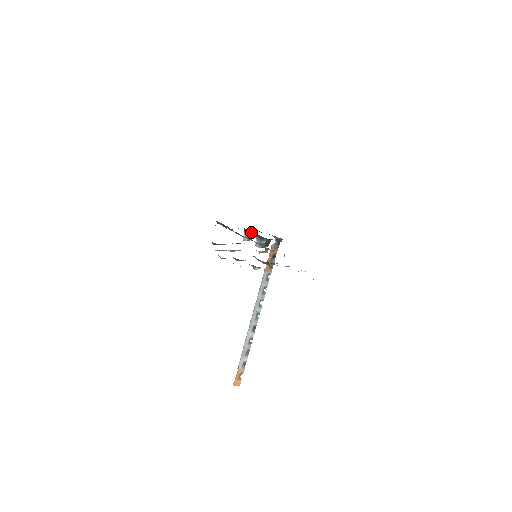
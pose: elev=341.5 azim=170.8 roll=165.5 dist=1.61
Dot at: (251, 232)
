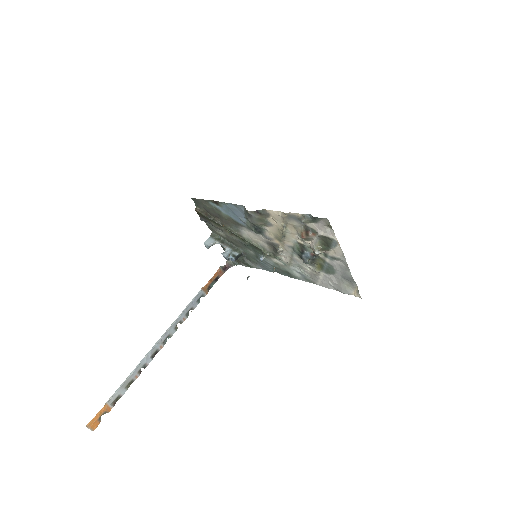
Dot at: (222, 239)
